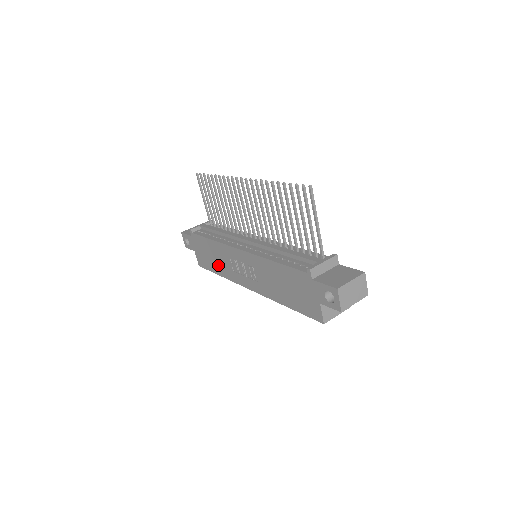
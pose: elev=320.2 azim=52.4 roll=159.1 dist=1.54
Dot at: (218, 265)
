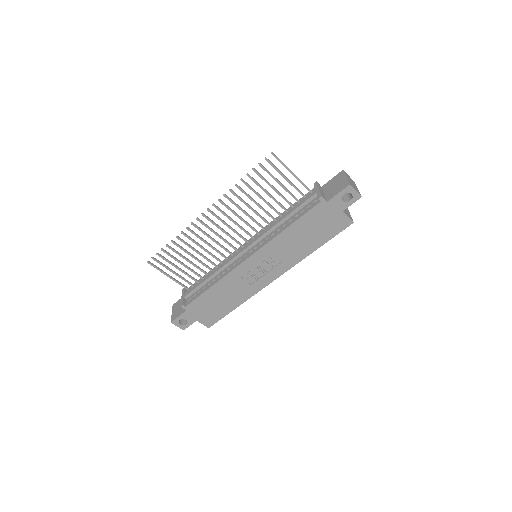
Dot at: (231, 300)
